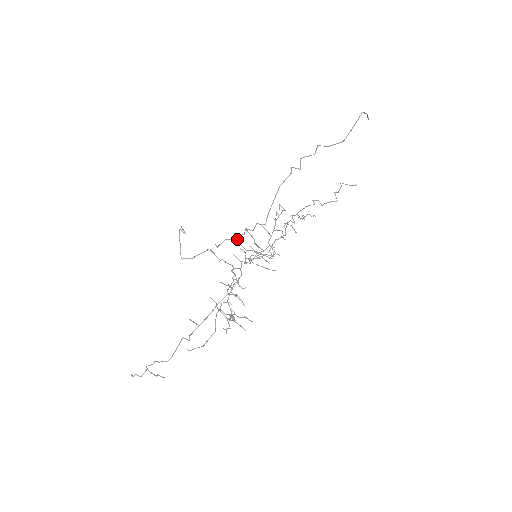
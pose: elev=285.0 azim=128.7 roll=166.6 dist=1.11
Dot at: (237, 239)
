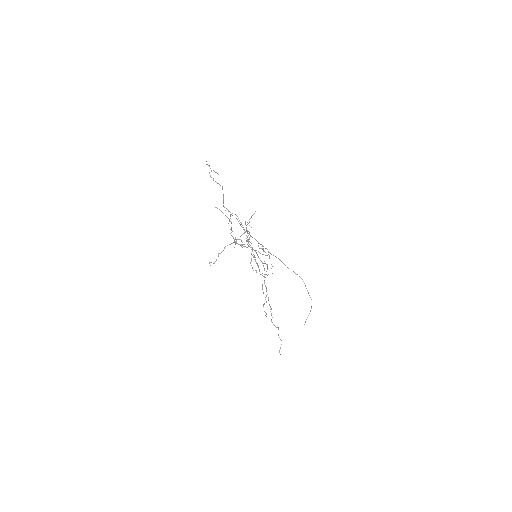
Dot at: occluded
